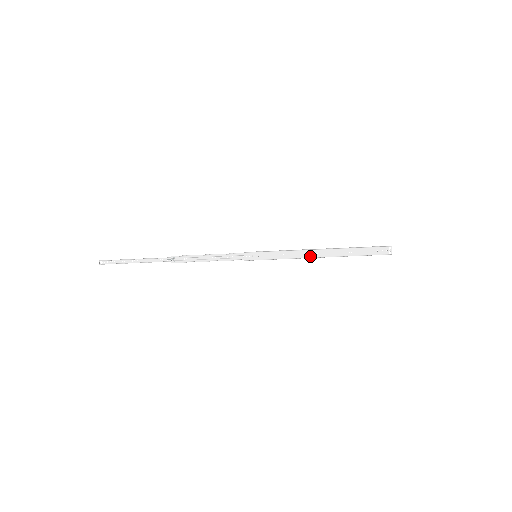
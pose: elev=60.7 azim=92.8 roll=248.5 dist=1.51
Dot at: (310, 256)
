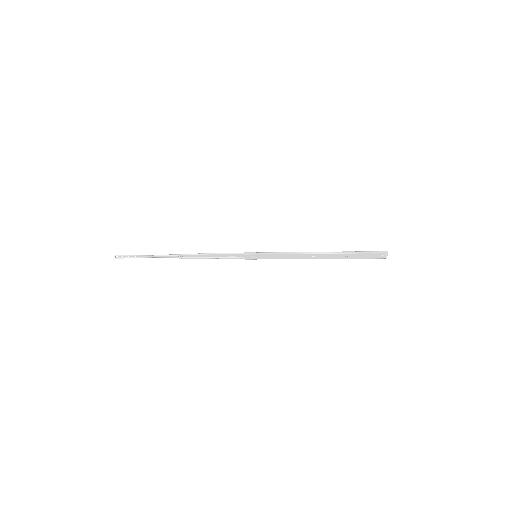
Dot at: (307, 258)
